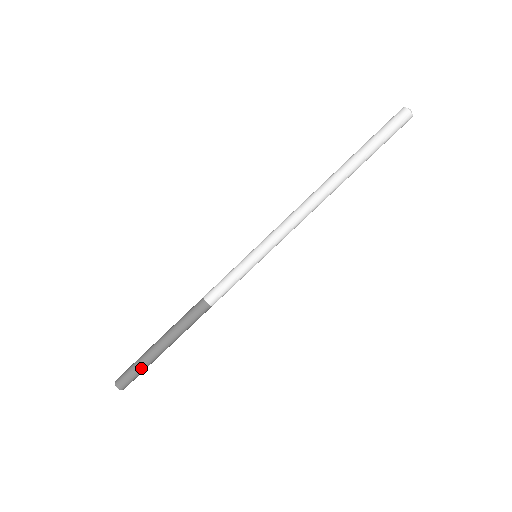
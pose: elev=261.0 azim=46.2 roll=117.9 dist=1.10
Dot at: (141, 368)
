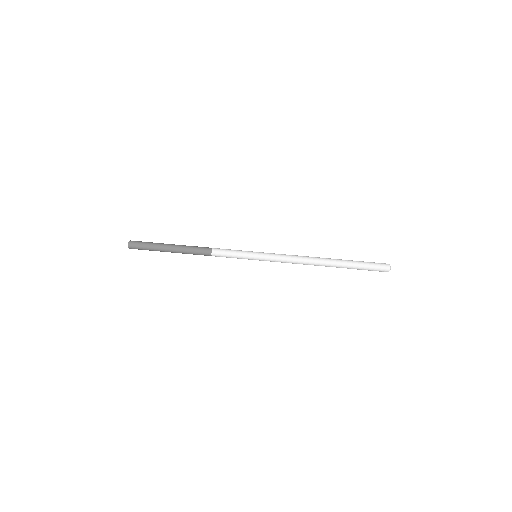
Dot at: (149, 247)
